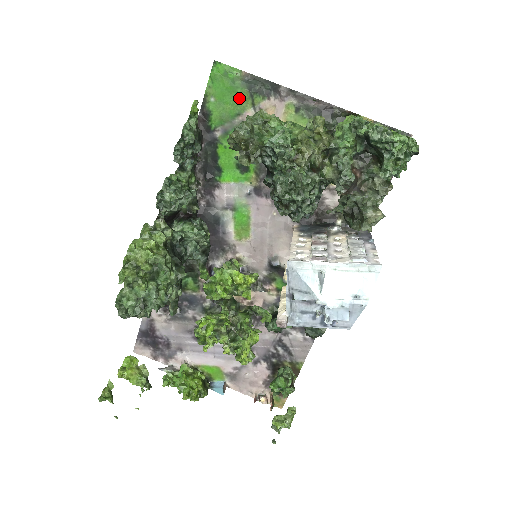
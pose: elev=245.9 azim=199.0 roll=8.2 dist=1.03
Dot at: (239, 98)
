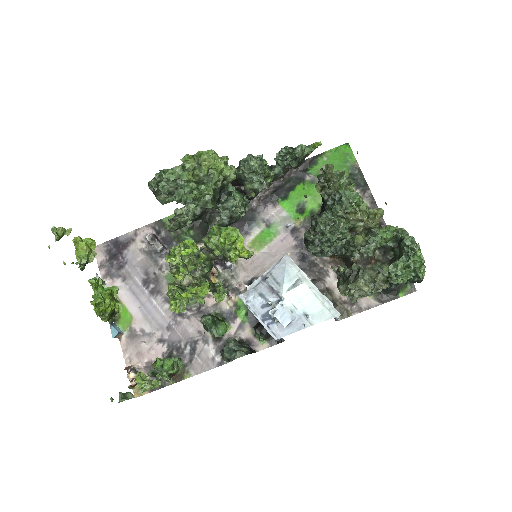
Dot at: occluded
